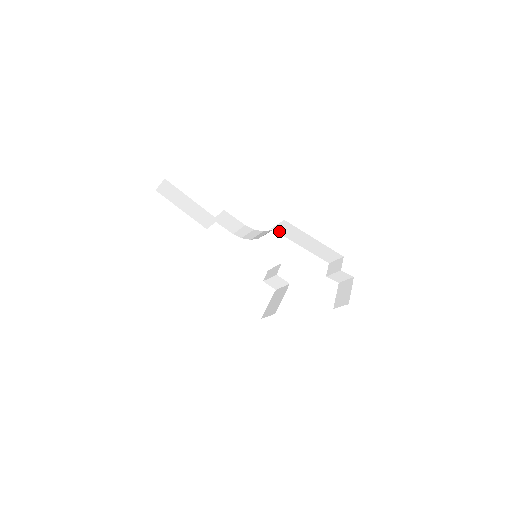
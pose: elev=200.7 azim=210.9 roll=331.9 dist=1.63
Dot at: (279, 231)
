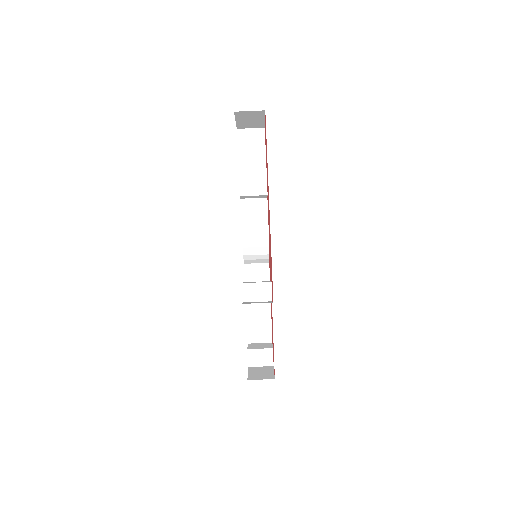
Dot at: (248, 272)
